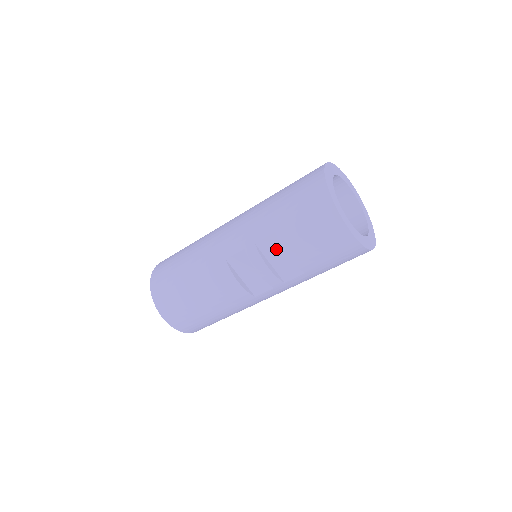
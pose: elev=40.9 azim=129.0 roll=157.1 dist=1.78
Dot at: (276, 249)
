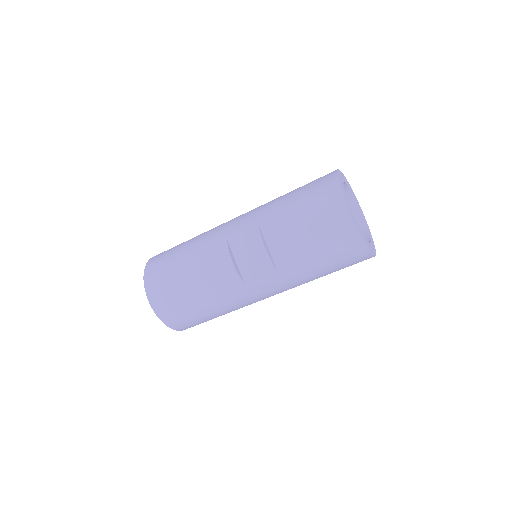
Dot at: (277, 232)
